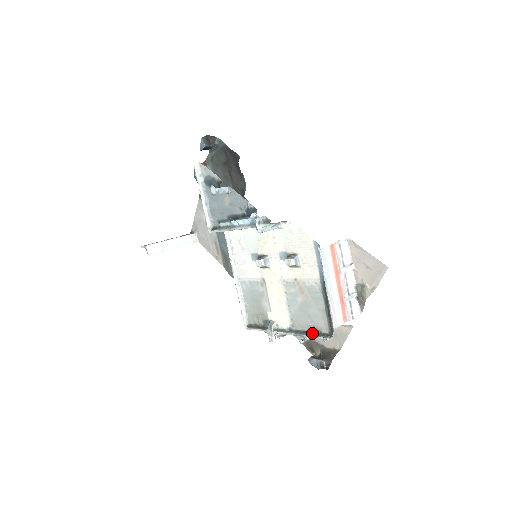
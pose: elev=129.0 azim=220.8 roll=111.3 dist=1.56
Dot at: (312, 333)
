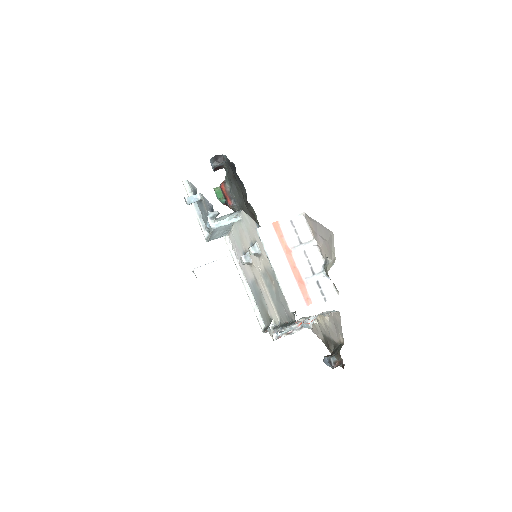
Dot at: (288, 323)
